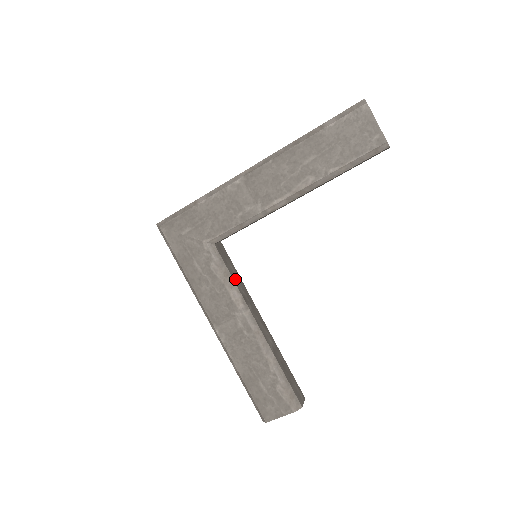
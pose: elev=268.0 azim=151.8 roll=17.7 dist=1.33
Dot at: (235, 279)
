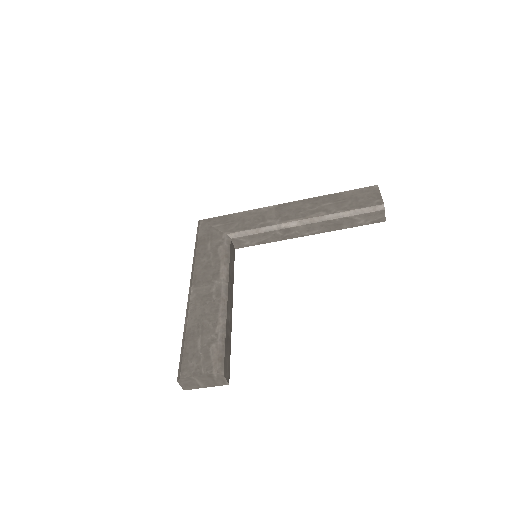
Dot at: (230, 265)
